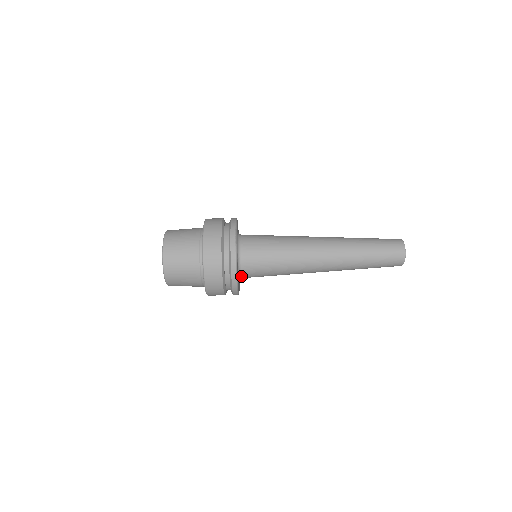
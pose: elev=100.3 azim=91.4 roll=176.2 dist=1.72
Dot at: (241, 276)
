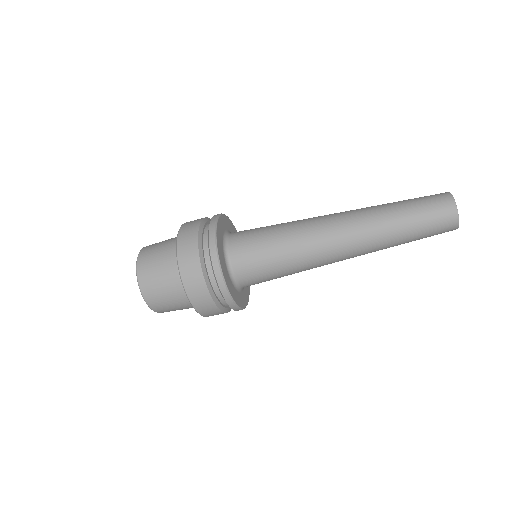
Dot at: (240, 285)
